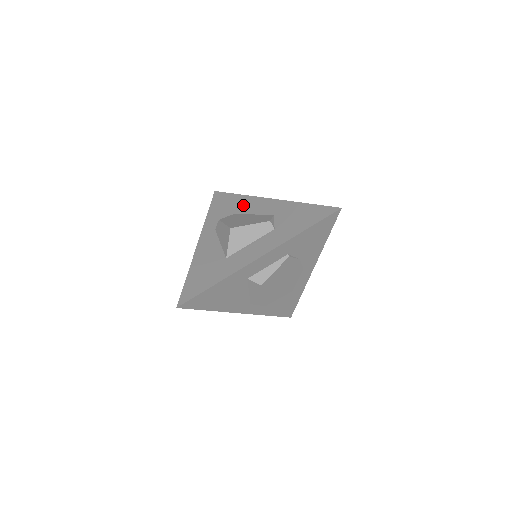
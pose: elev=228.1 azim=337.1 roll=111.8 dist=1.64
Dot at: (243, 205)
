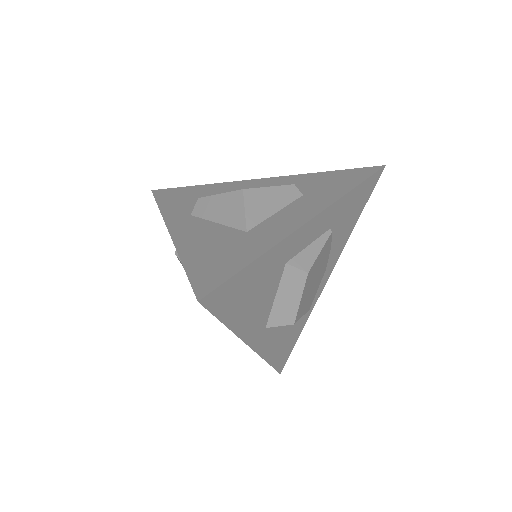
Dot at: (220, 190)
